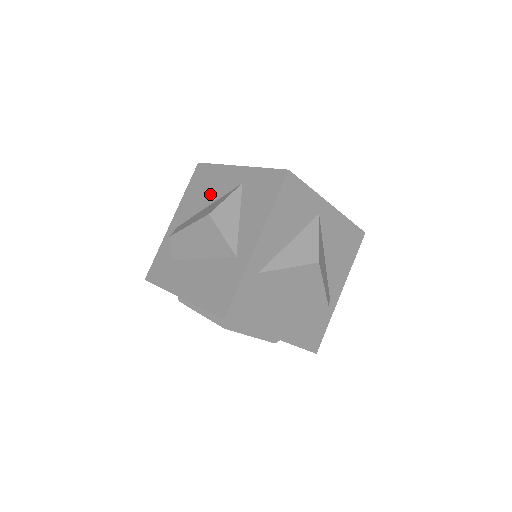
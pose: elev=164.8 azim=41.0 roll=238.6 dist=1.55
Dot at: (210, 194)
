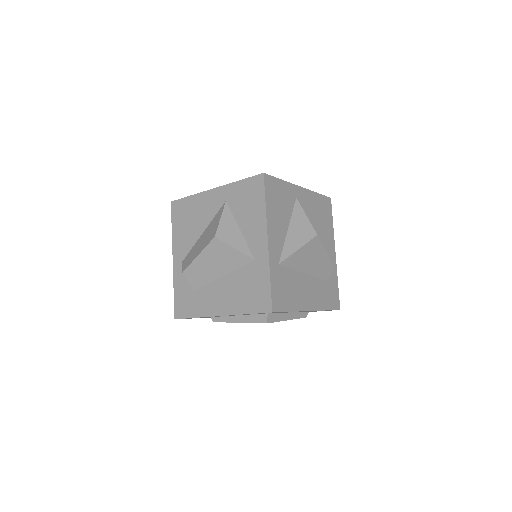
Dot at: (199, 222)
